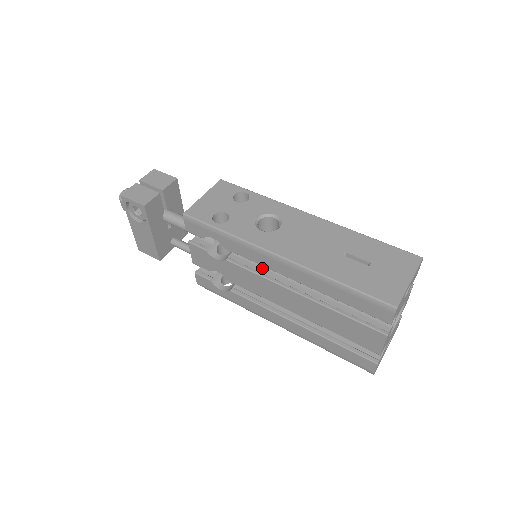
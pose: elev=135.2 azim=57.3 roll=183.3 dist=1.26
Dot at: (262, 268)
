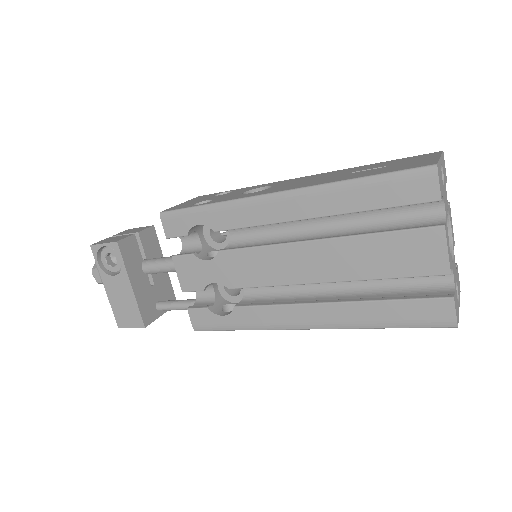
Dot at: occluded
